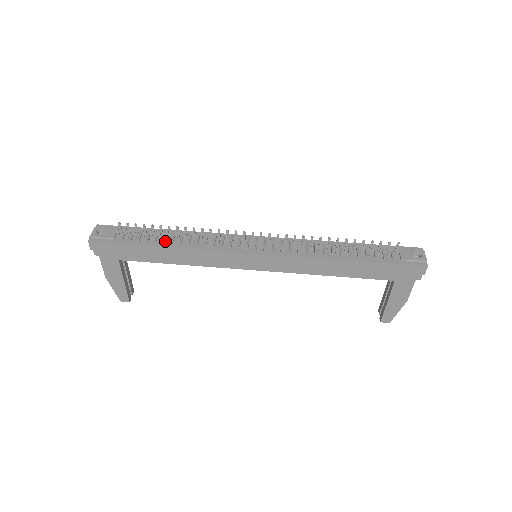
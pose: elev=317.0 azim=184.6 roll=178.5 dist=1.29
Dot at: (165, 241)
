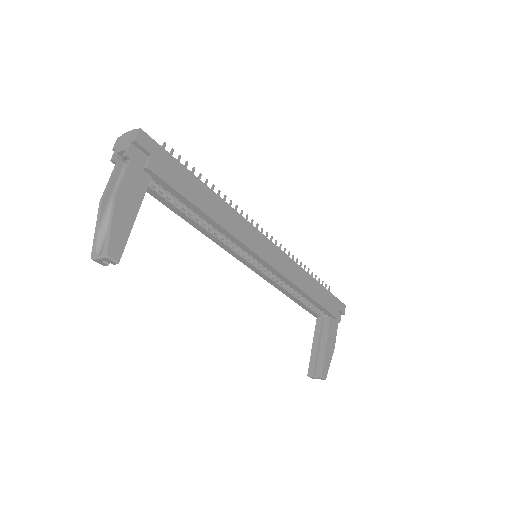
Dot at: occluded
